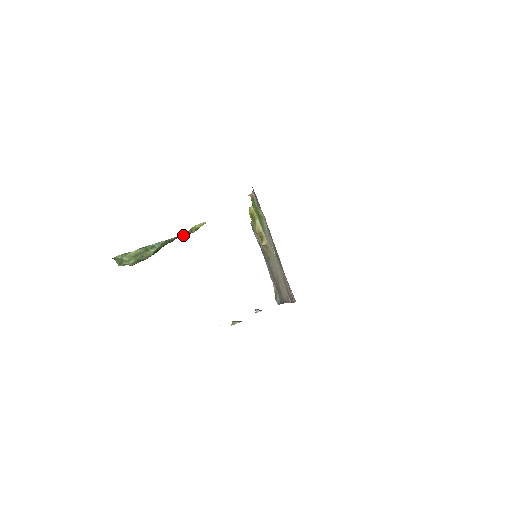
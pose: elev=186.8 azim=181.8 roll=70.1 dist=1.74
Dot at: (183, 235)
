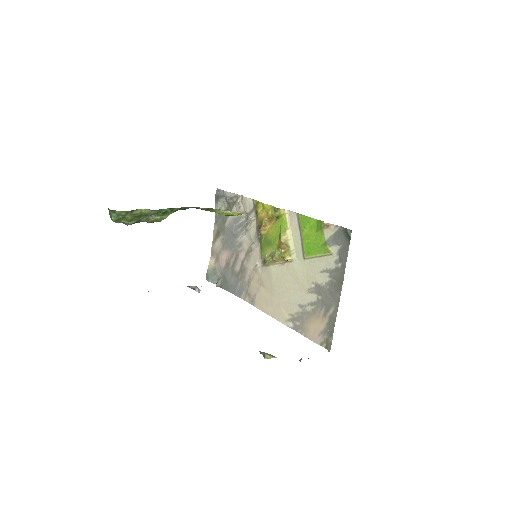
Dot at: (203, 209)
